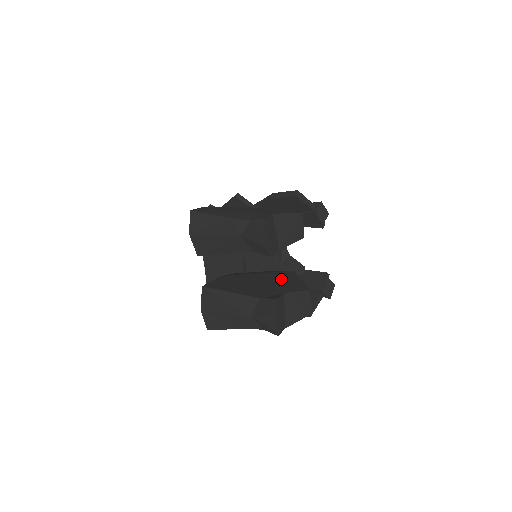
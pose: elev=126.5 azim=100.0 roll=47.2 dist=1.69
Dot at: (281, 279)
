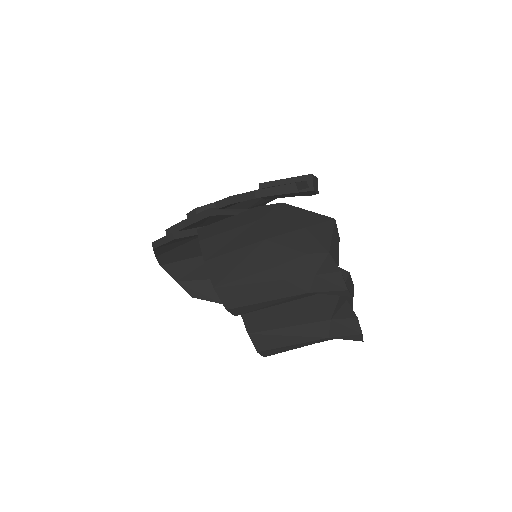
Dot at: occluded
